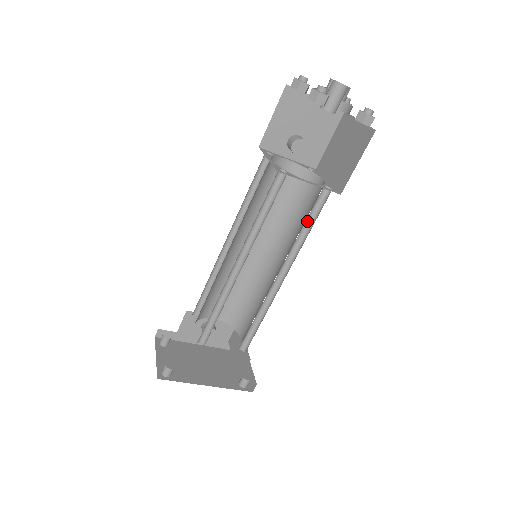
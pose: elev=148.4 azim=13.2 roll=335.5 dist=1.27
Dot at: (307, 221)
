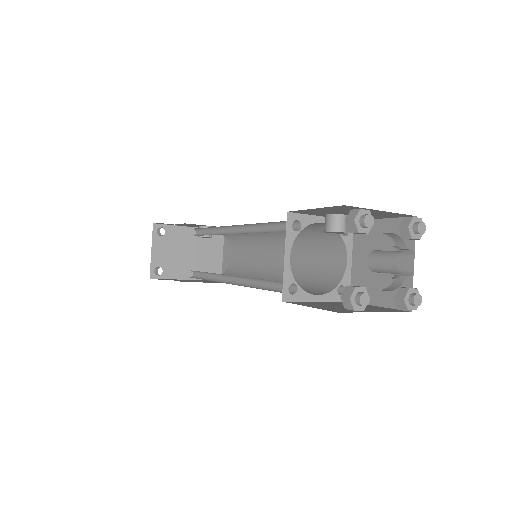
Dot at: (311, 281)
